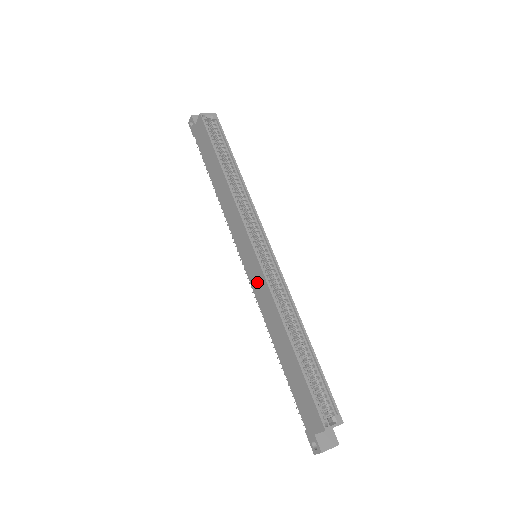
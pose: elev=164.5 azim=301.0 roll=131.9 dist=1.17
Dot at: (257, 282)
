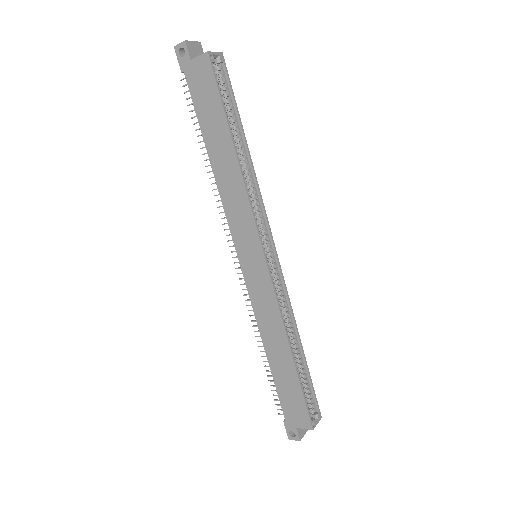
Dot at: (259, 288)
